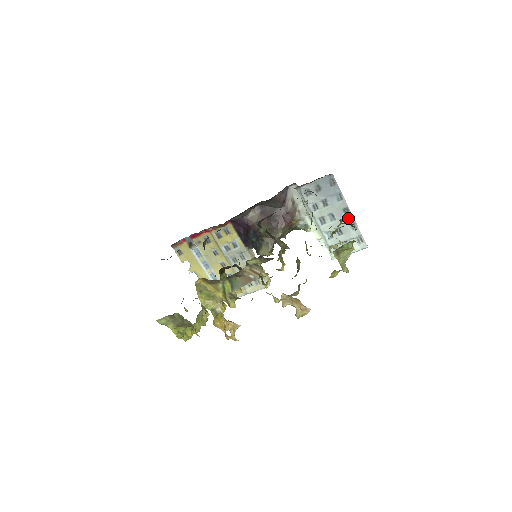
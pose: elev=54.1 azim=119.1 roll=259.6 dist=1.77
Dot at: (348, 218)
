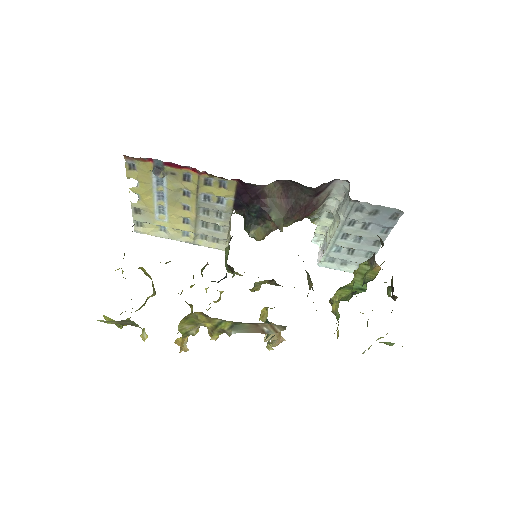
Dot at: (372, 248)
